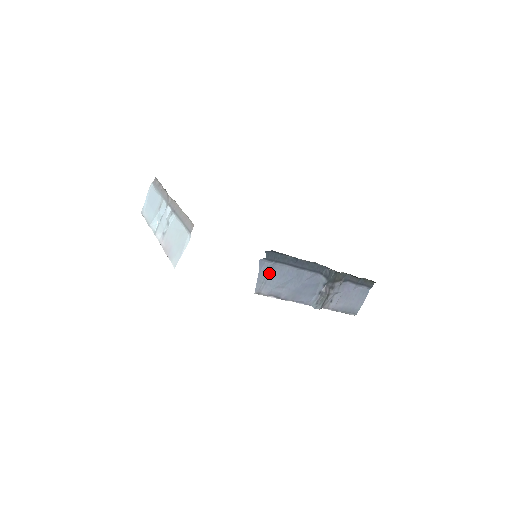
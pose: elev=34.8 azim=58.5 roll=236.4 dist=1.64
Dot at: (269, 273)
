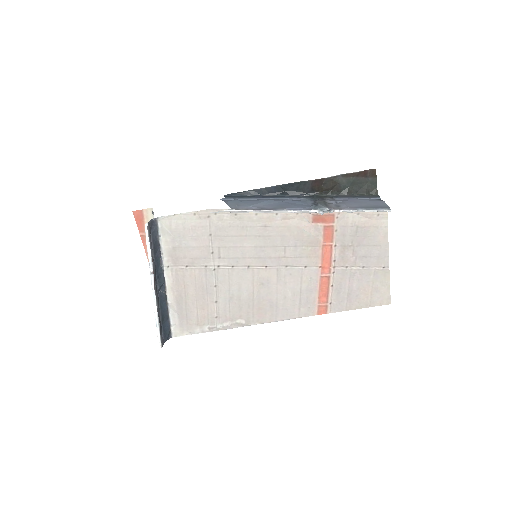
Dot at: (238, 202)
